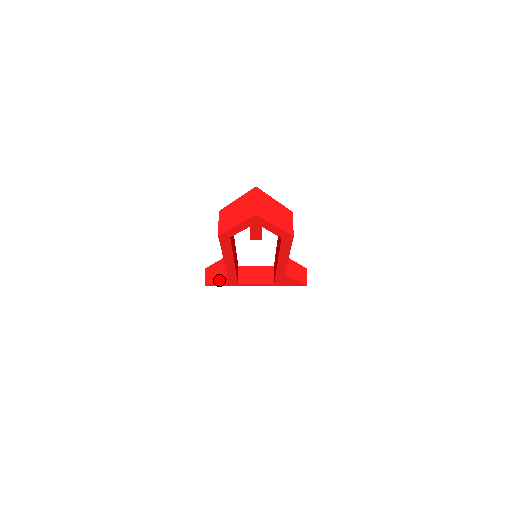
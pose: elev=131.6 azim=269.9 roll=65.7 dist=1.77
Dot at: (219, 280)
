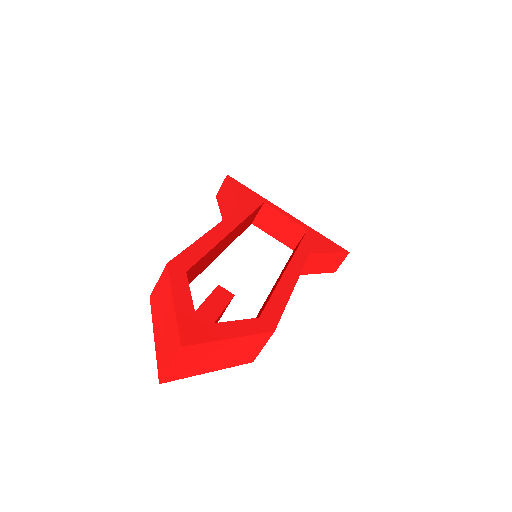
Dot at: occluded
